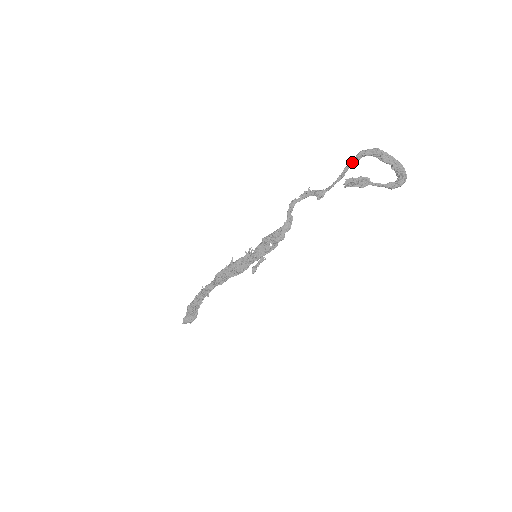
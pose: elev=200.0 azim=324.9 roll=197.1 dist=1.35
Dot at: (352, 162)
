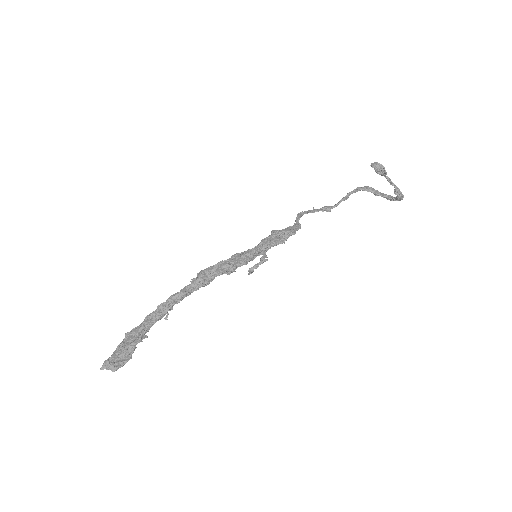
Dot at: (353, 191)
